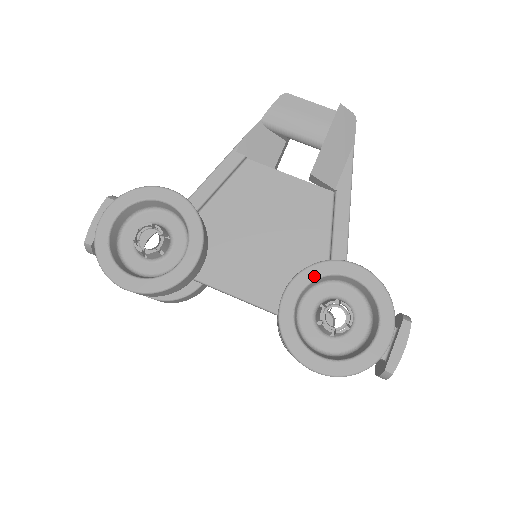
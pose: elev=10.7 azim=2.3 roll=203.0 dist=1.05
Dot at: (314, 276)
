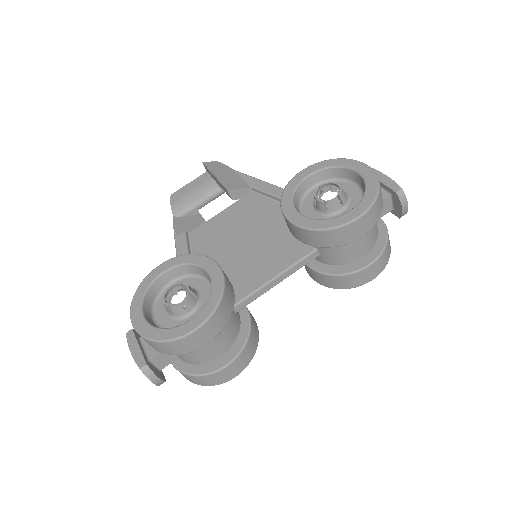
Dot at: (290, 196)
